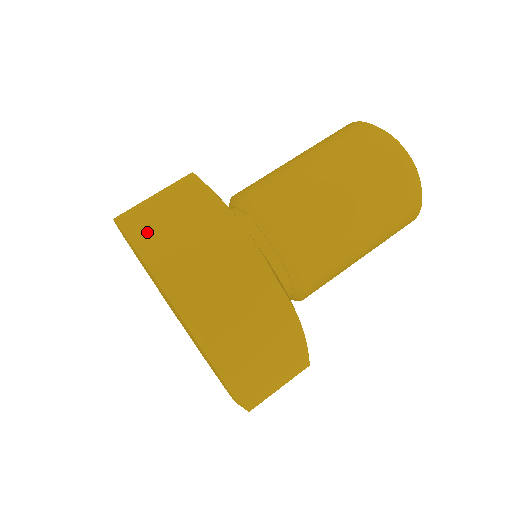
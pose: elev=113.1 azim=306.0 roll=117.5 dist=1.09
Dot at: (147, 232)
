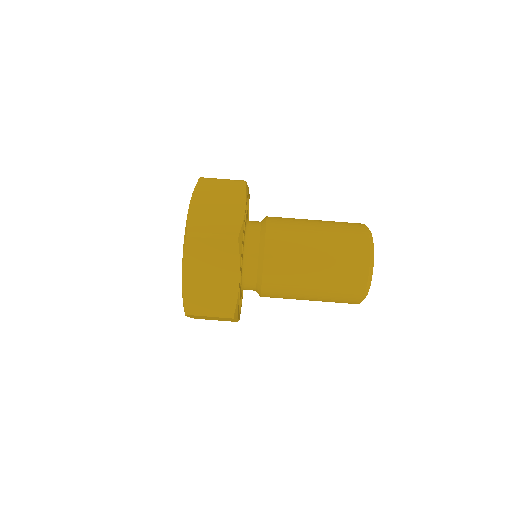
Dot at: (204, 188)
